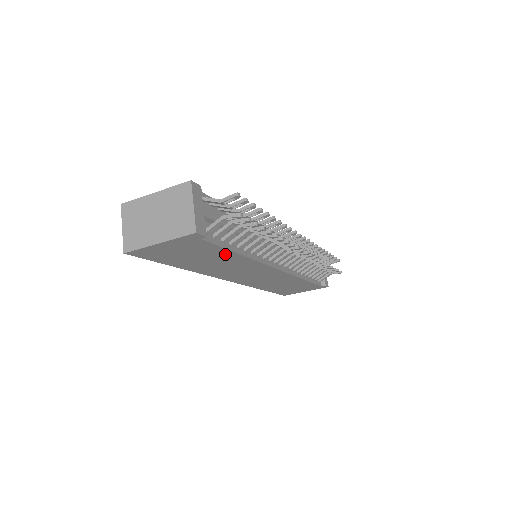
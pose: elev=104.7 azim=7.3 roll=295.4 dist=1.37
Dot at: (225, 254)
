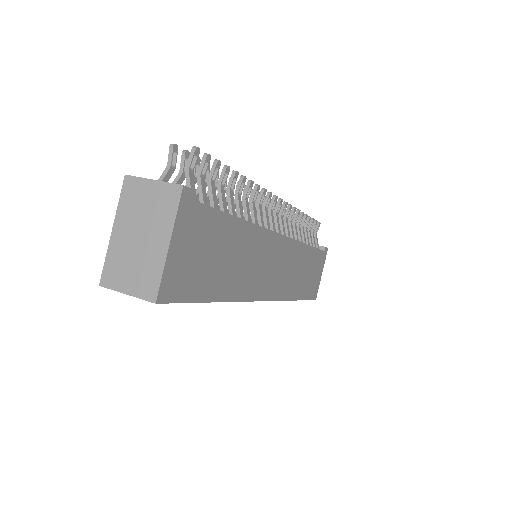
Dot at: (231, 229)
